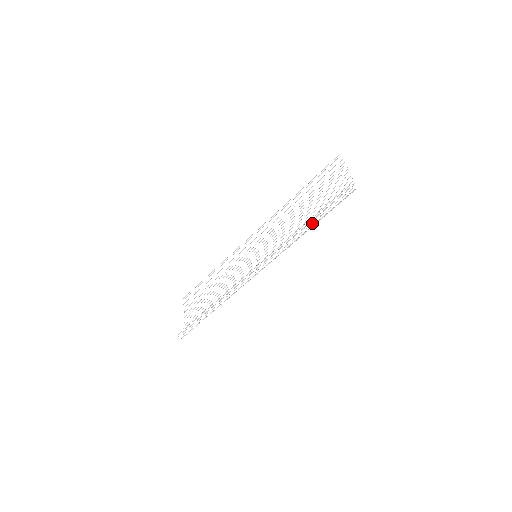
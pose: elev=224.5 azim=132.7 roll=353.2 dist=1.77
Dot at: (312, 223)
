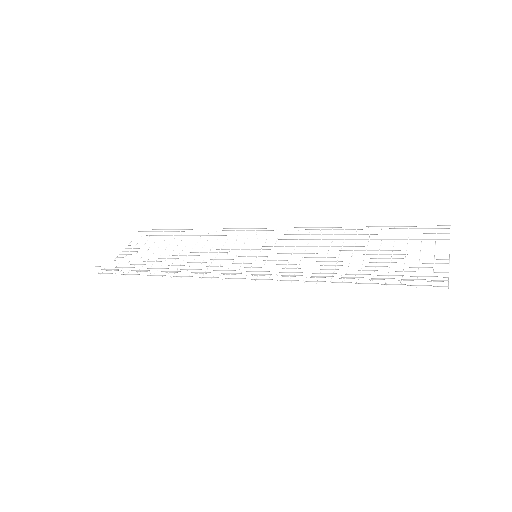
Dot at: (356, 279)
